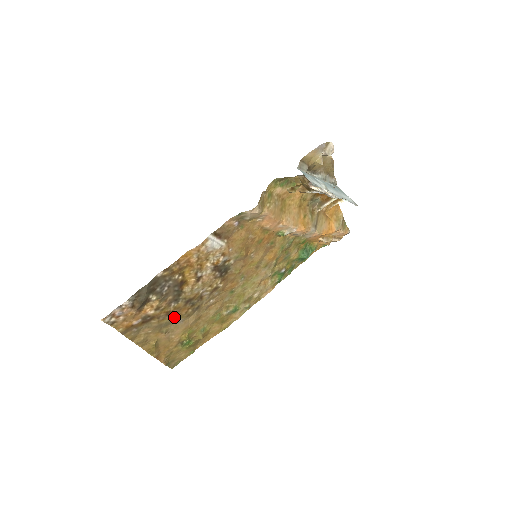
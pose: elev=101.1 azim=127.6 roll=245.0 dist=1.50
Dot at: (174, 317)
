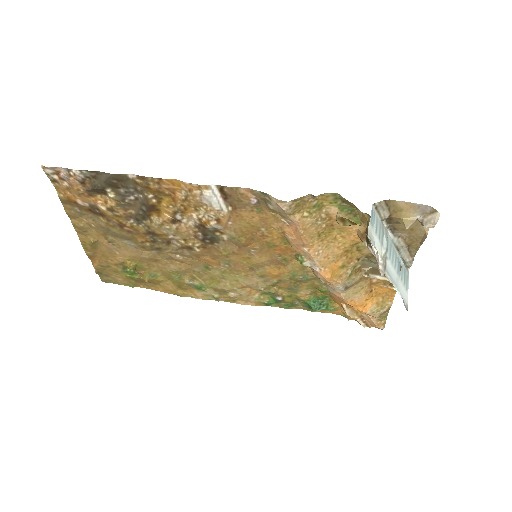
Dot at: (127, 235)
